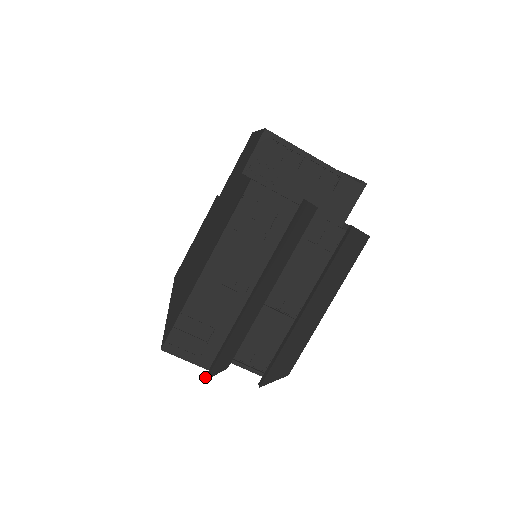
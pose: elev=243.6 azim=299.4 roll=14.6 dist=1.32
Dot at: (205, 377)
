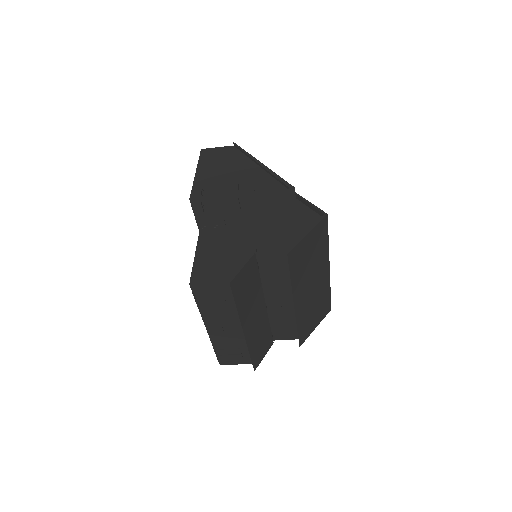
Dot at: (254, 368)
